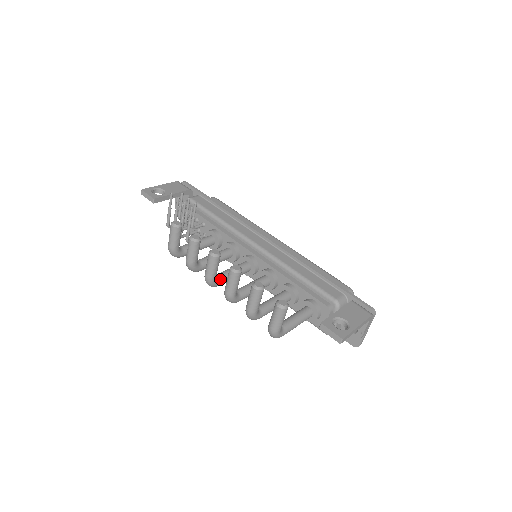
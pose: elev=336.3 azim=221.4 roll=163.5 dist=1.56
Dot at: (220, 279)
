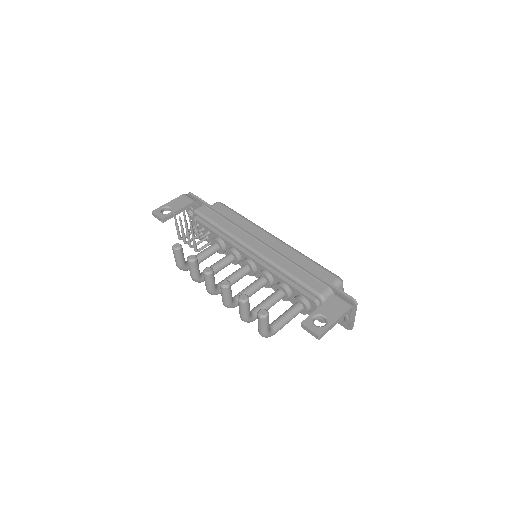
Dot at: occluded
